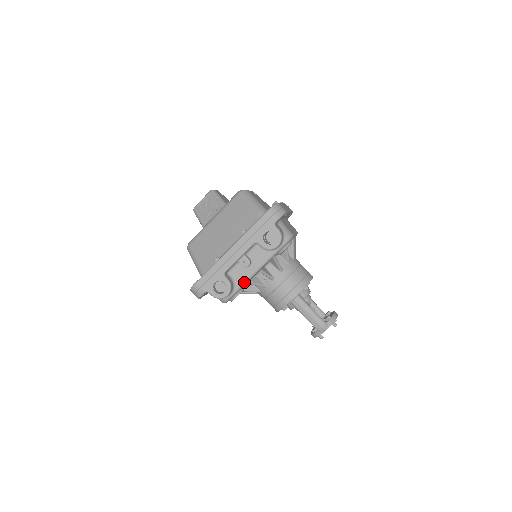
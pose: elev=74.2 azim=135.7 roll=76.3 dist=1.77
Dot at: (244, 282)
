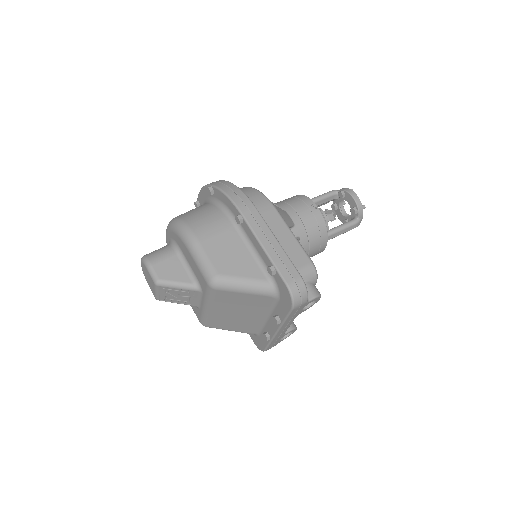
Dot at: occluded
